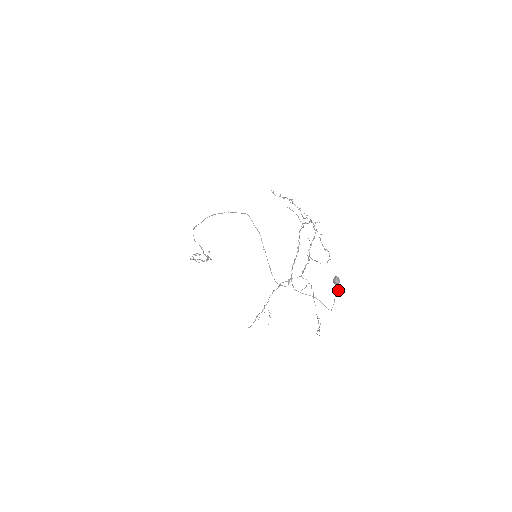
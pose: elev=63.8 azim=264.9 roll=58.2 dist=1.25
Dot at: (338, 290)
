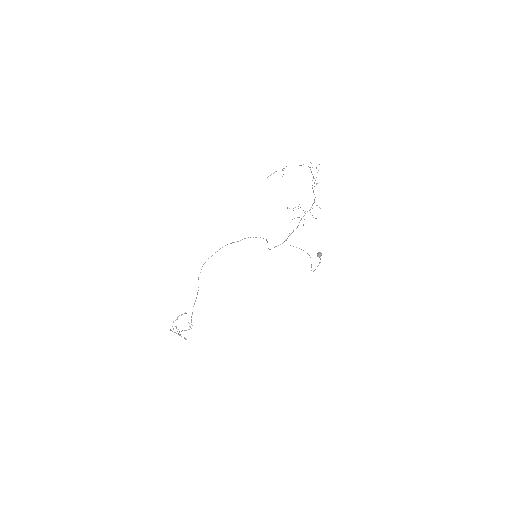
Dot at: (319, 263)
